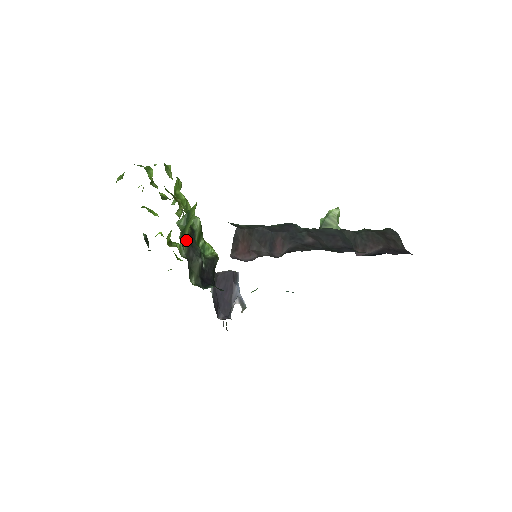
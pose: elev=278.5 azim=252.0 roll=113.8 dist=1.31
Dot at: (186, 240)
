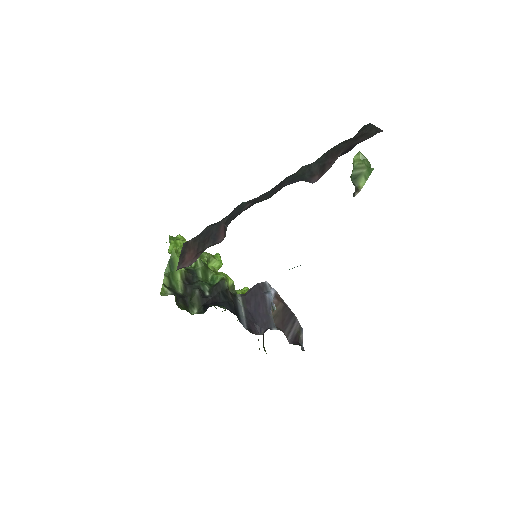
Dot at: (180, 282)
